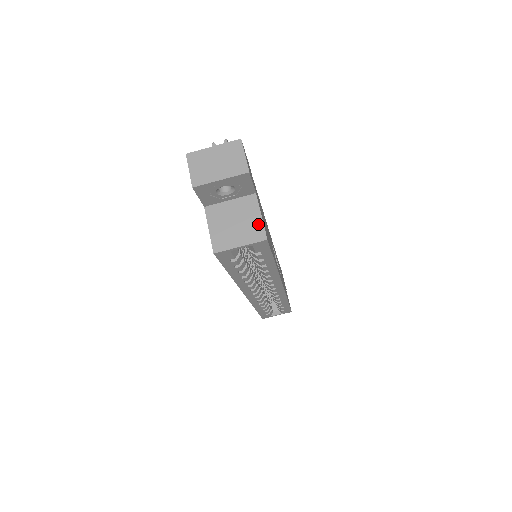
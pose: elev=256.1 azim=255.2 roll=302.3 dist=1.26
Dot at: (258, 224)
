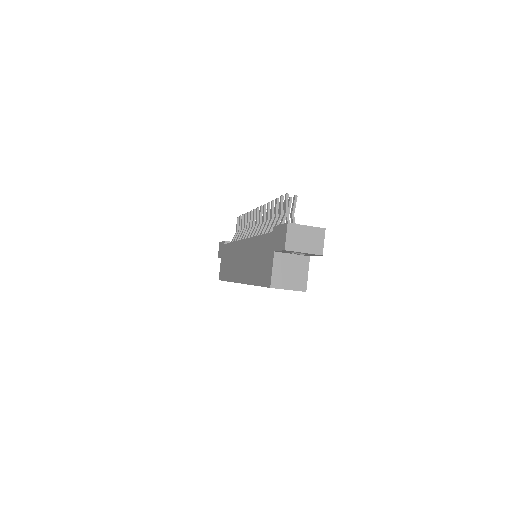
Dot at: (304, 279)
